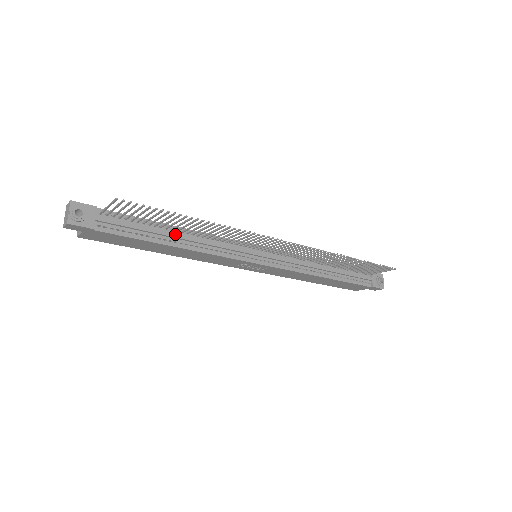
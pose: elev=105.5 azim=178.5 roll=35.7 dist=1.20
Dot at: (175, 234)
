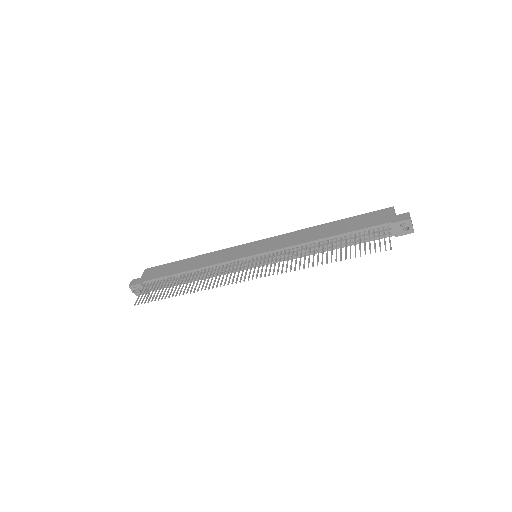
Dot at: (187, 277)
